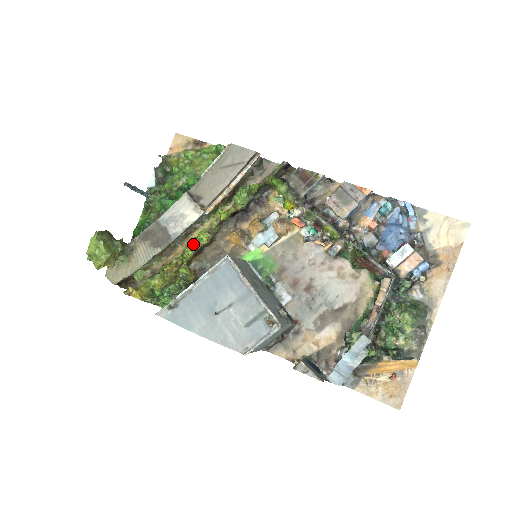
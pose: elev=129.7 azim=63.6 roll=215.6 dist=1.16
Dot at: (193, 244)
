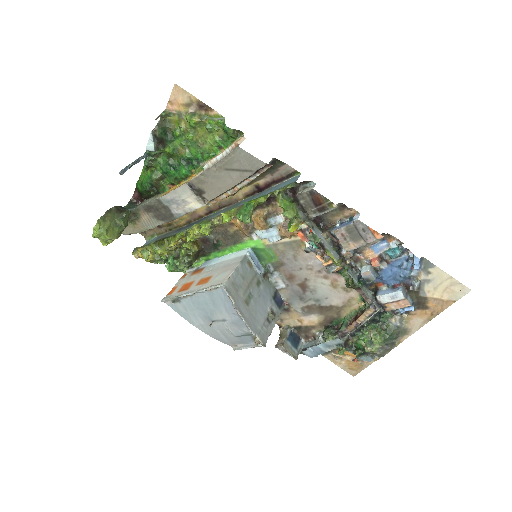
Dot at: (195, 235)
